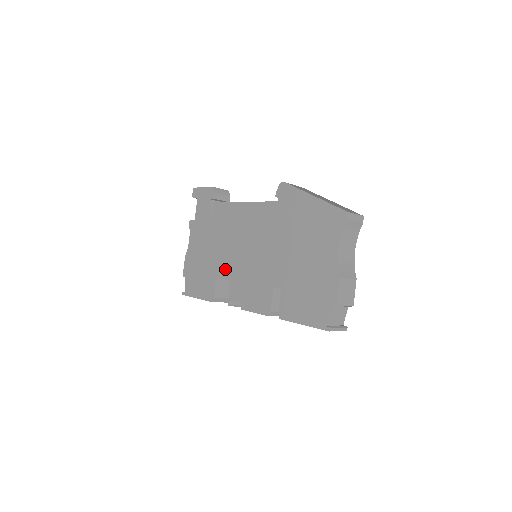
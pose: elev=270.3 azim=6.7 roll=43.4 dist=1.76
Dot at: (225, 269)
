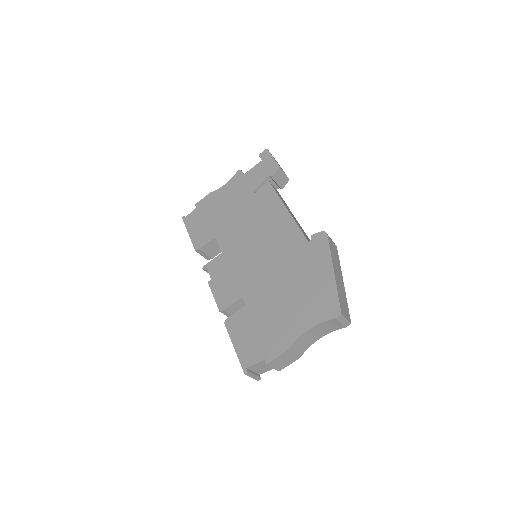
Dot at: (226, 240)
